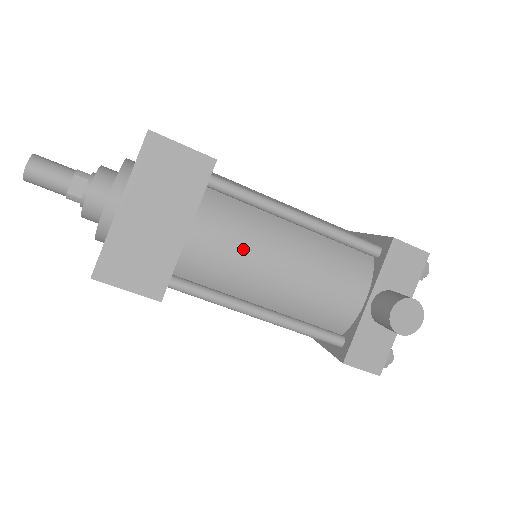
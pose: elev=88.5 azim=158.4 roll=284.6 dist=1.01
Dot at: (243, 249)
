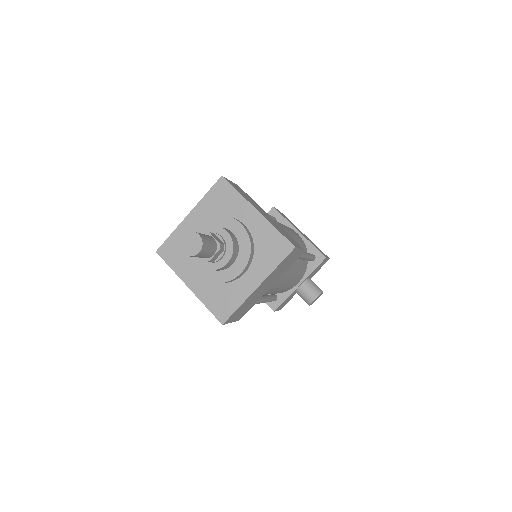
Dot at: (280, 282)
